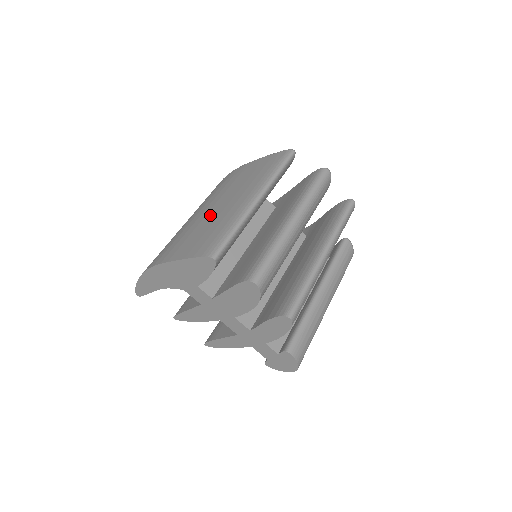
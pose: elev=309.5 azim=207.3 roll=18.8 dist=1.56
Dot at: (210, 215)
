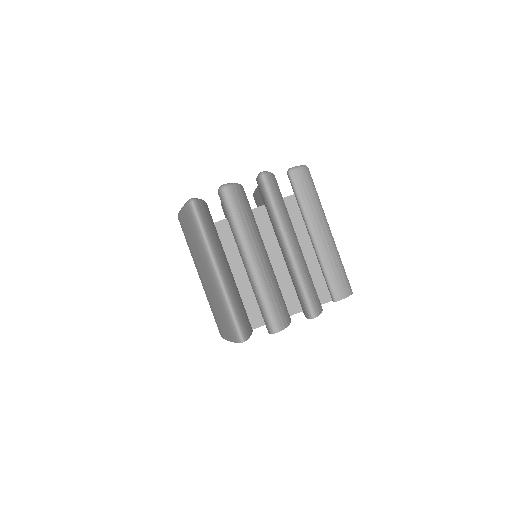
Dot at: (208, 289)
